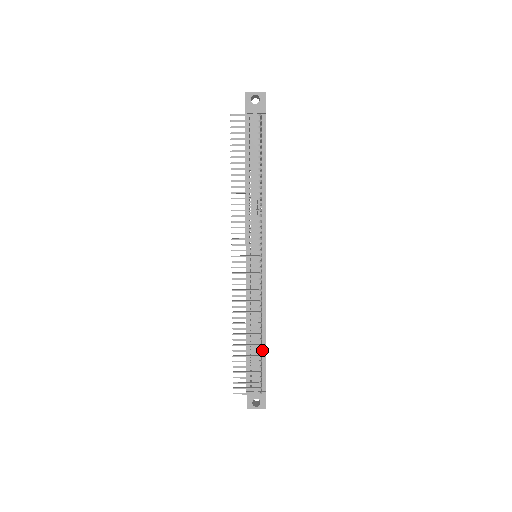
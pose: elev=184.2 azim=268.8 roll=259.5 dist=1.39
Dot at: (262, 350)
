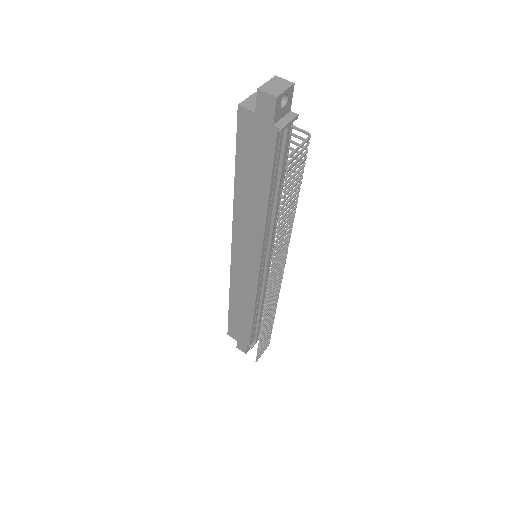
Dot at: occluded
